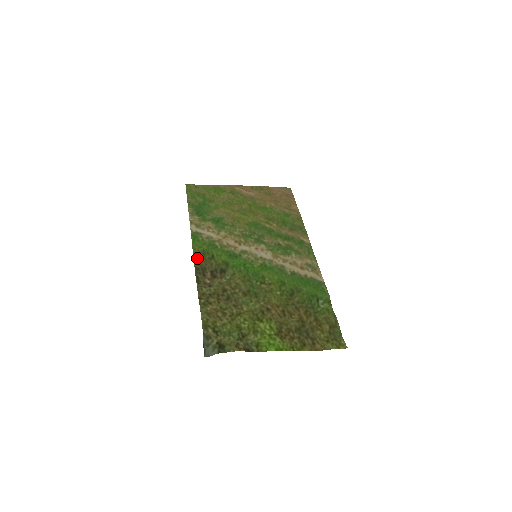
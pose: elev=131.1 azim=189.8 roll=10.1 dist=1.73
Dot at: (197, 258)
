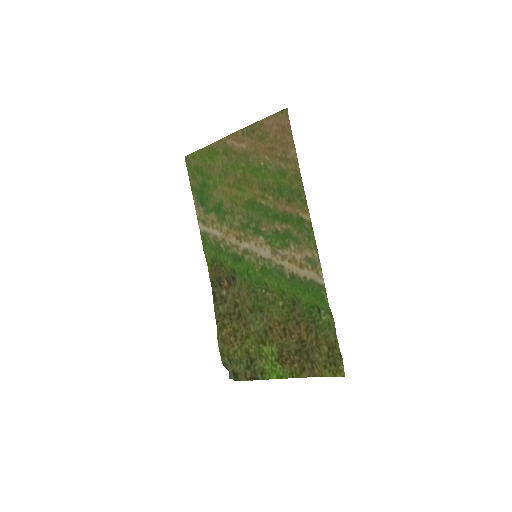
Dot at: (211, 268)
